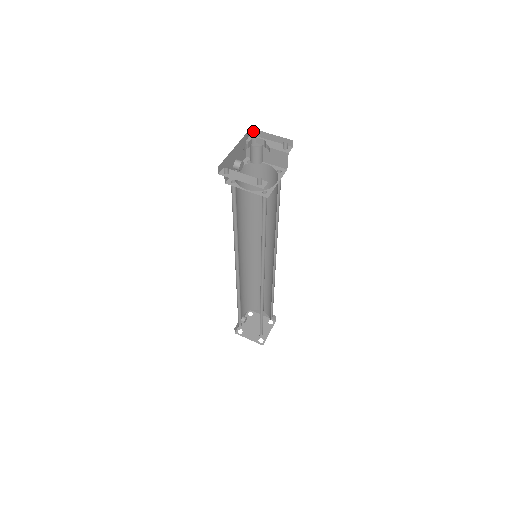
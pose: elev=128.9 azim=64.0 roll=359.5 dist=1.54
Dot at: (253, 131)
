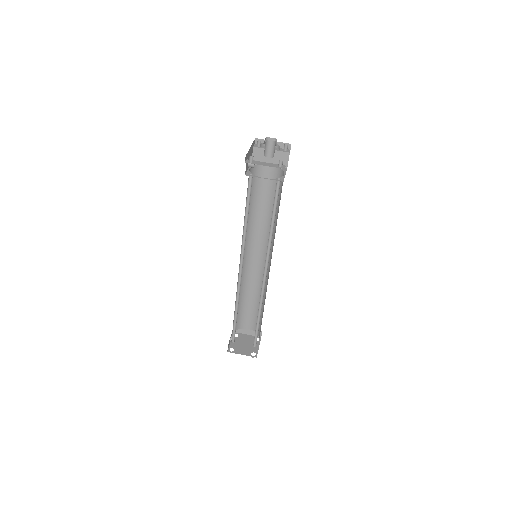
Dot at: (257, 141)
